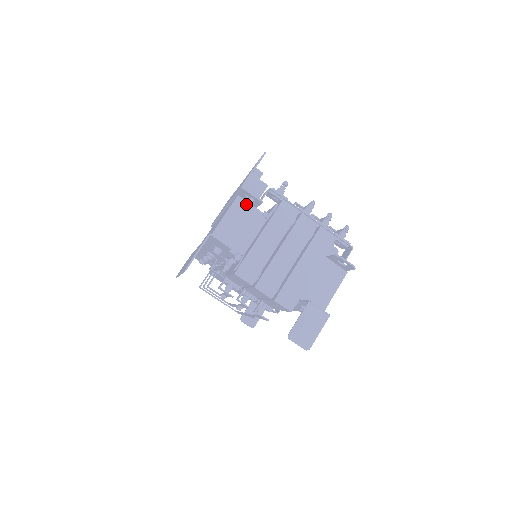
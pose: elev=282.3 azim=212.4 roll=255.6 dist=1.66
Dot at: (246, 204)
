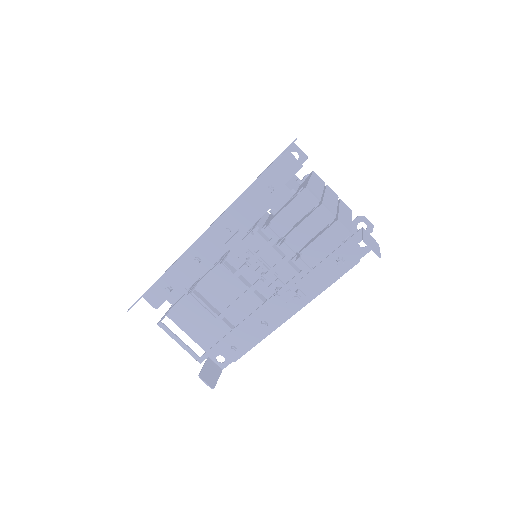
Dot at: occluded
